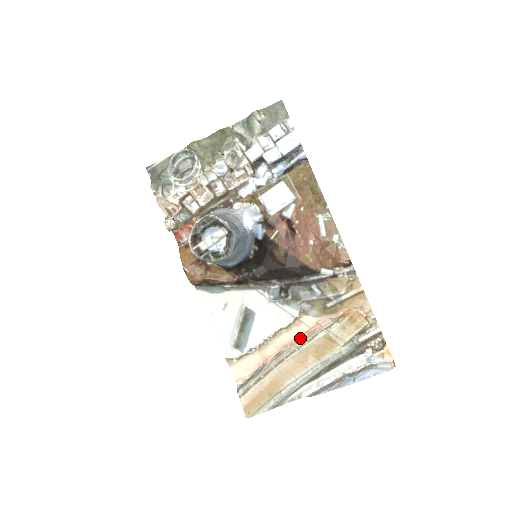
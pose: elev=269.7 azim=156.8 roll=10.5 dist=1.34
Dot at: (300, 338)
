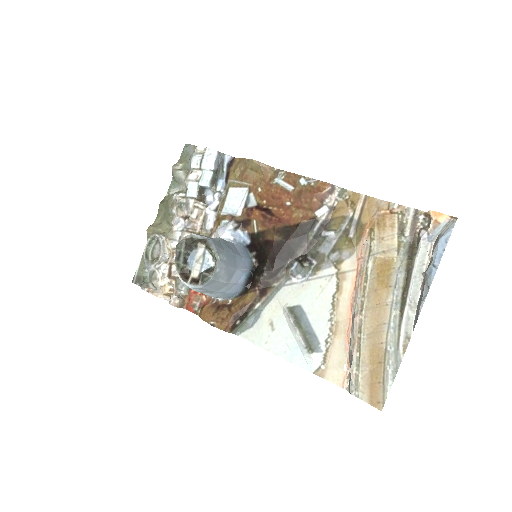
Dot at: (356, 286)
